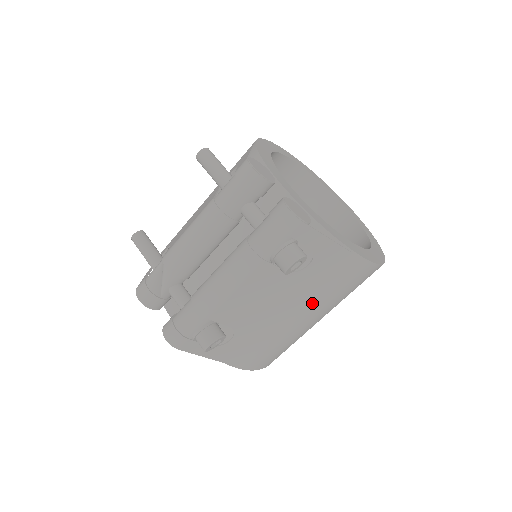
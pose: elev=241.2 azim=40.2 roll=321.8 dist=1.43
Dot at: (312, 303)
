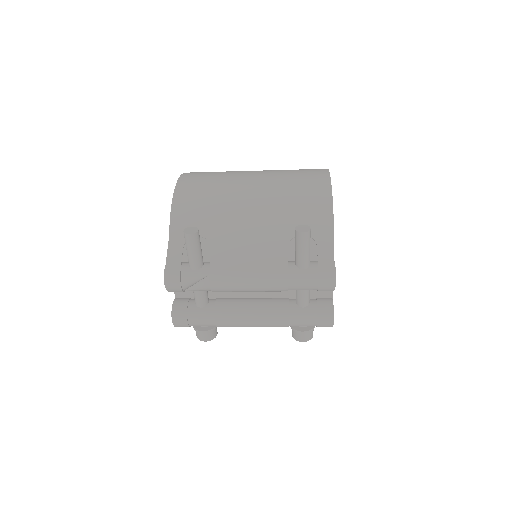
Dot at: occluded
